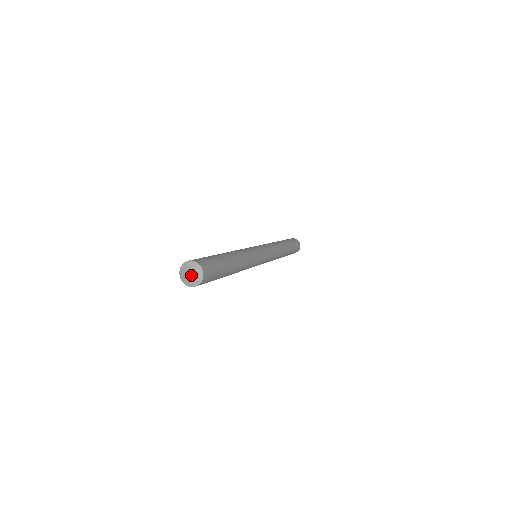
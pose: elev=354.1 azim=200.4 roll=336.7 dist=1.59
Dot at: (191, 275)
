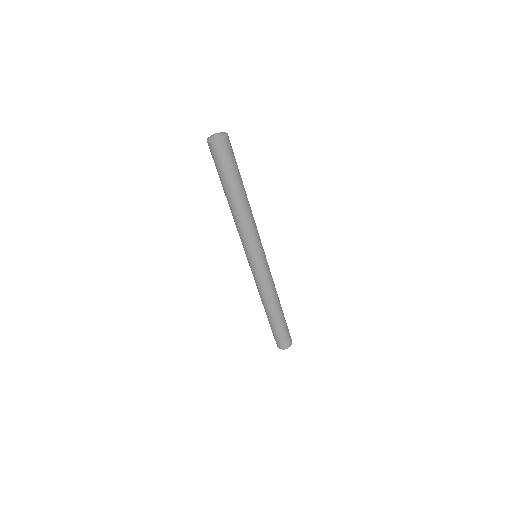
Dot at: (218, 133)
